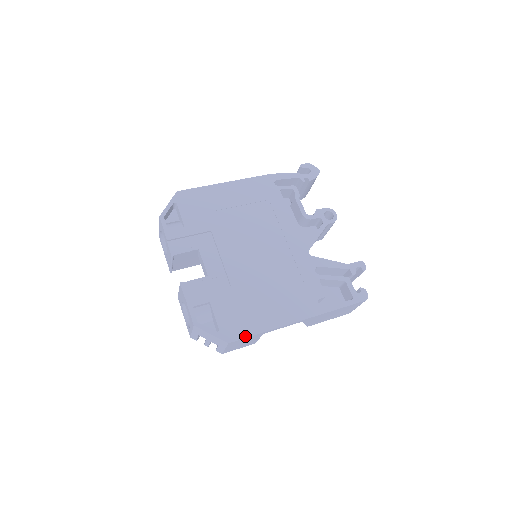
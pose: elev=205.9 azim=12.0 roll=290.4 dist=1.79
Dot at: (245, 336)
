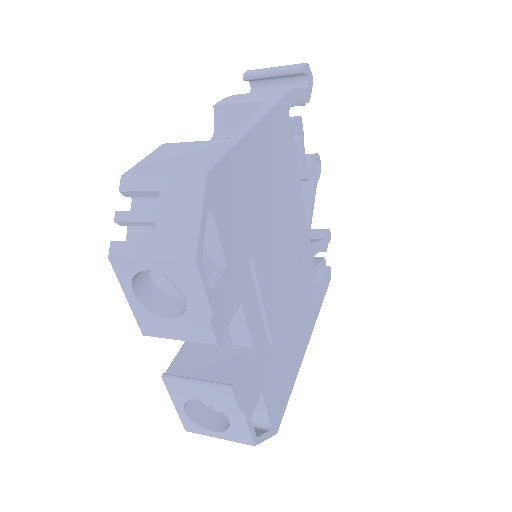
Dot at: (285, 408)
